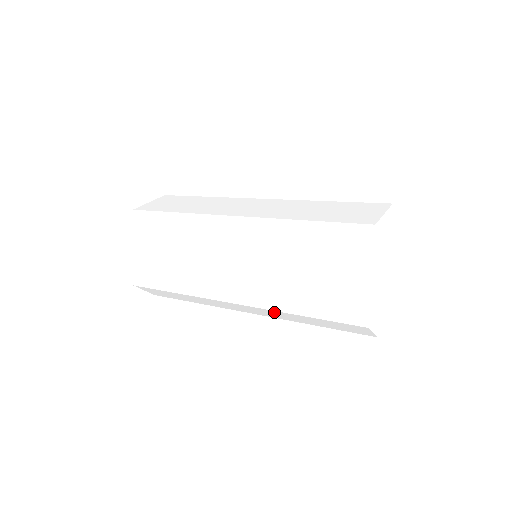
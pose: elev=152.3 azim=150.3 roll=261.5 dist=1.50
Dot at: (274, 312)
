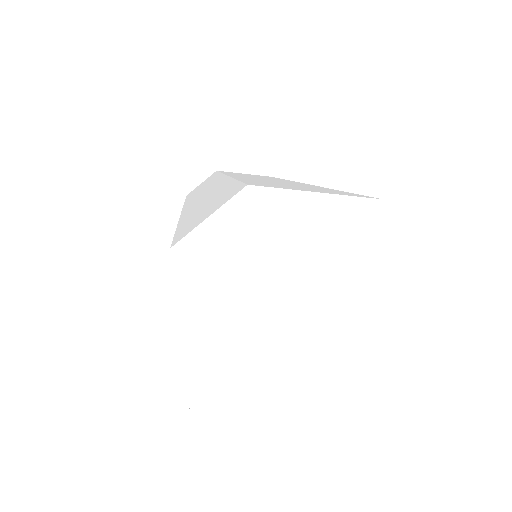
Dot at: occluded
